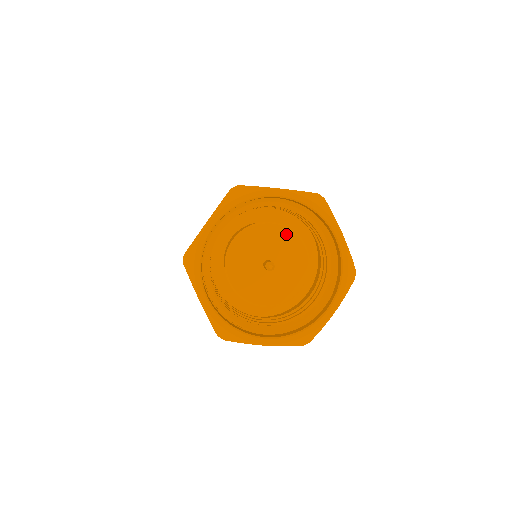
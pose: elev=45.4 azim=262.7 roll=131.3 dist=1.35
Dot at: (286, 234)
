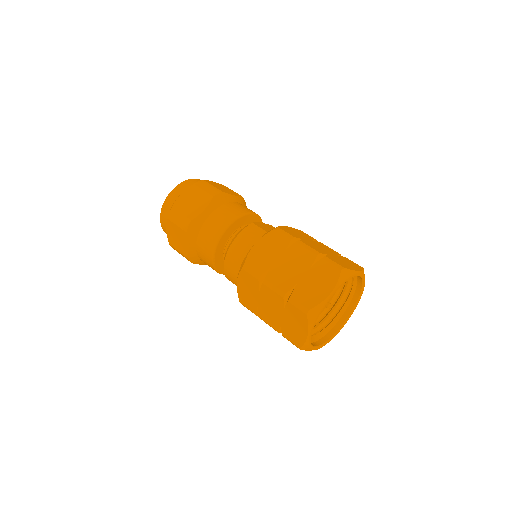
Dot at: occluded
